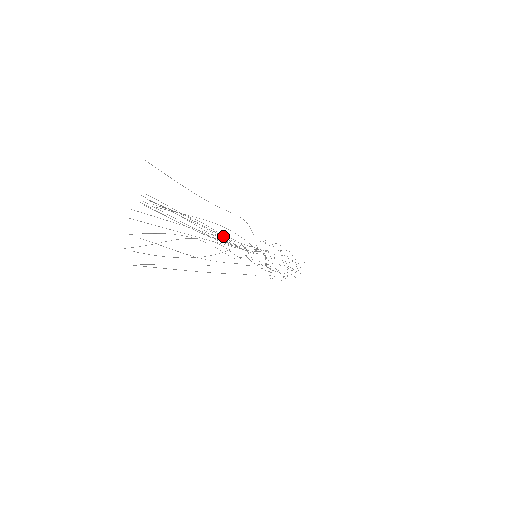
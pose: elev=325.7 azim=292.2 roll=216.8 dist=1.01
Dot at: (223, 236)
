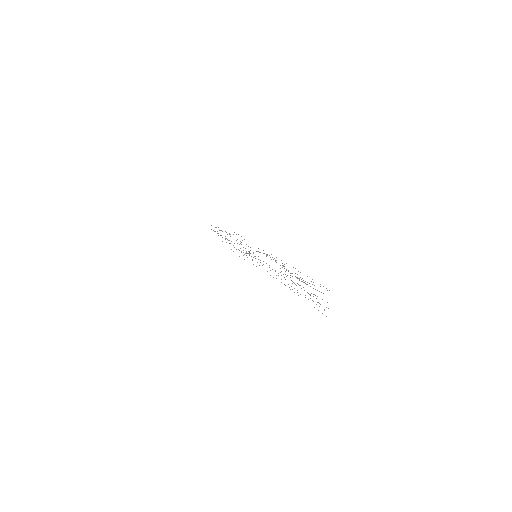
Dot at: occluded
